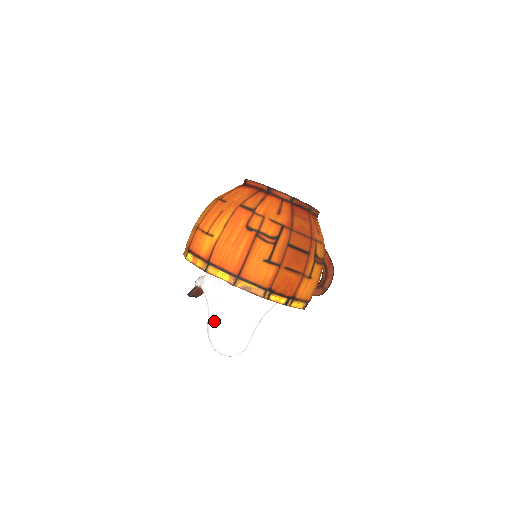
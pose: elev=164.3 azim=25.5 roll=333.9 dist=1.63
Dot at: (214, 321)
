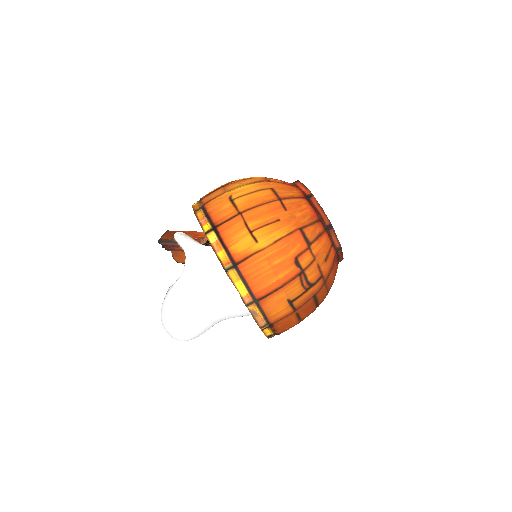
Dot at: (184, 302)
